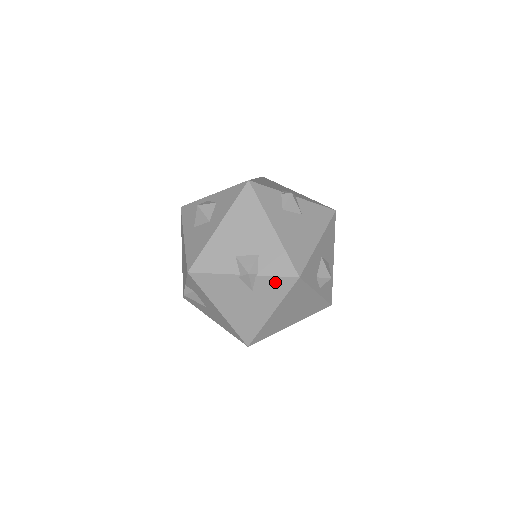
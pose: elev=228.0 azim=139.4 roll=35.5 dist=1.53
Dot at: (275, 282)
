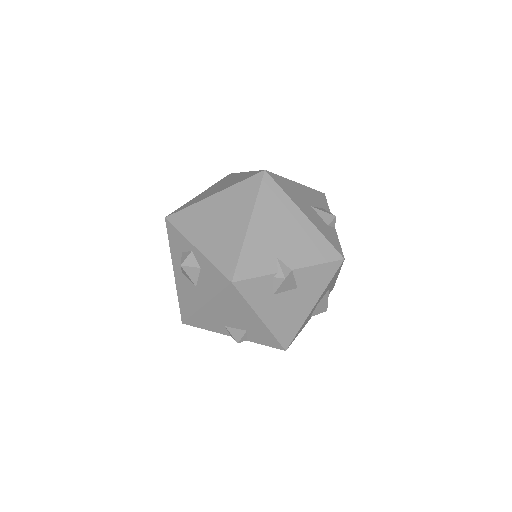
Dot at: occluded
